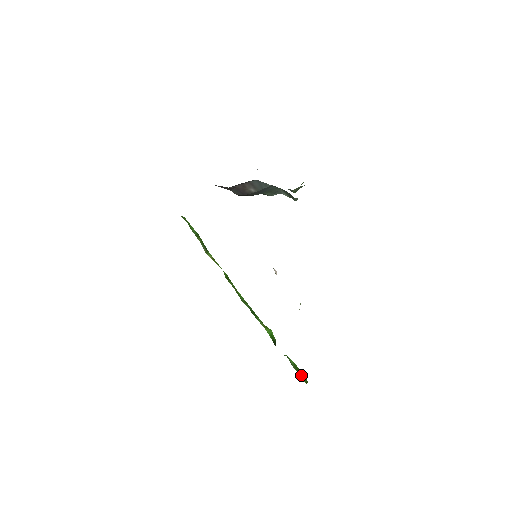
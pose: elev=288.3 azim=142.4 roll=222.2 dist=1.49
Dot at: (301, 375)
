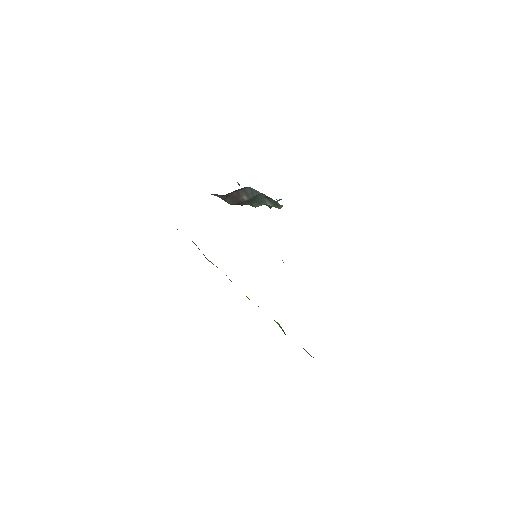
Dot at: occluded
